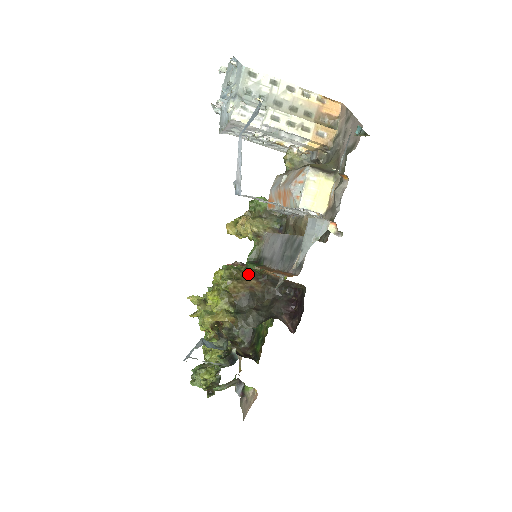
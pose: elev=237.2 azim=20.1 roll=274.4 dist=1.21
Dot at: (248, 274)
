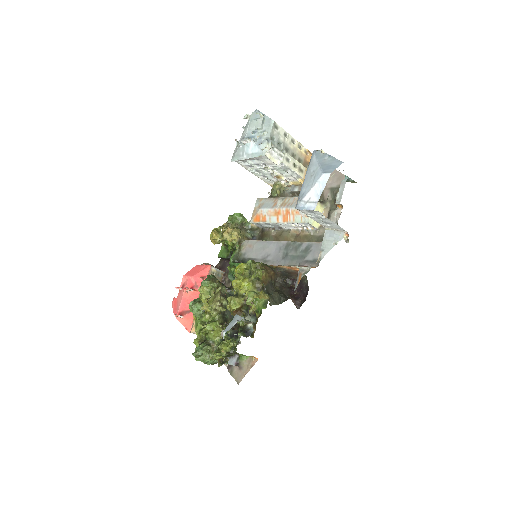
Dot at: (267, 267)
